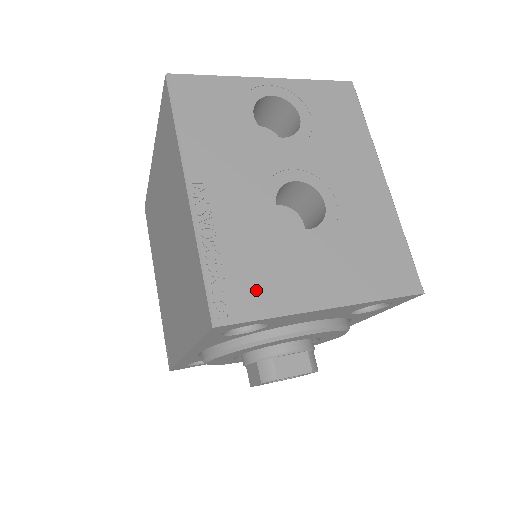
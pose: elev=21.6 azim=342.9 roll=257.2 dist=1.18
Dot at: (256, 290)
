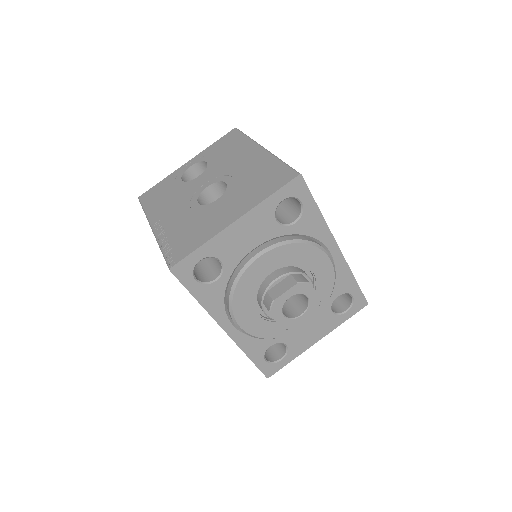
Dot at: (190, 241)
